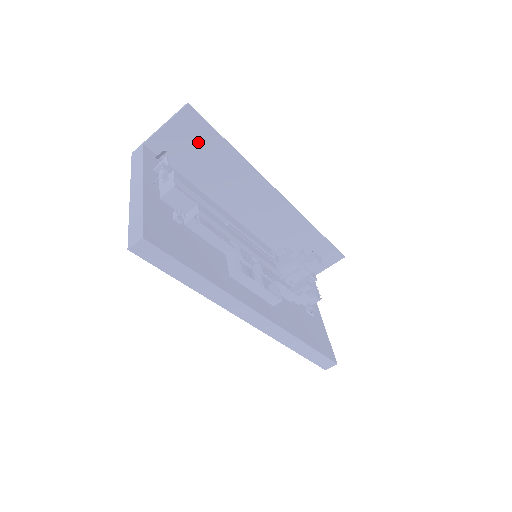
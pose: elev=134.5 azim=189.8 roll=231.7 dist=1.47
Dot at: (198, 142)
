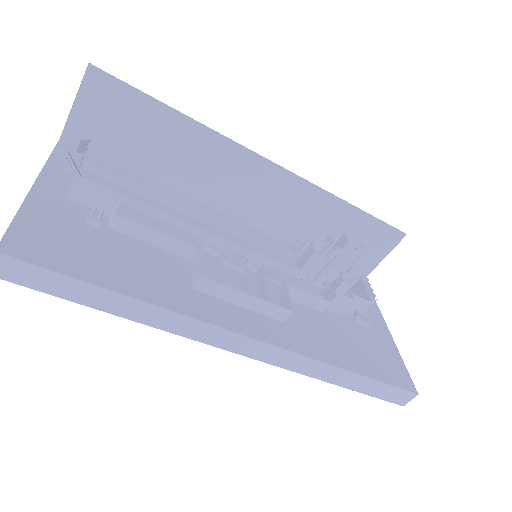
Dot at: (127, 116)
